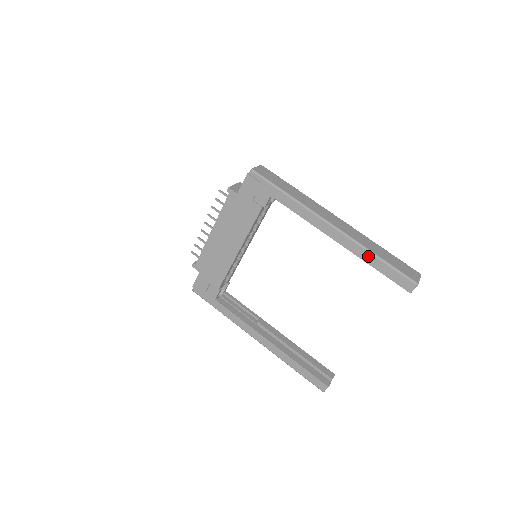
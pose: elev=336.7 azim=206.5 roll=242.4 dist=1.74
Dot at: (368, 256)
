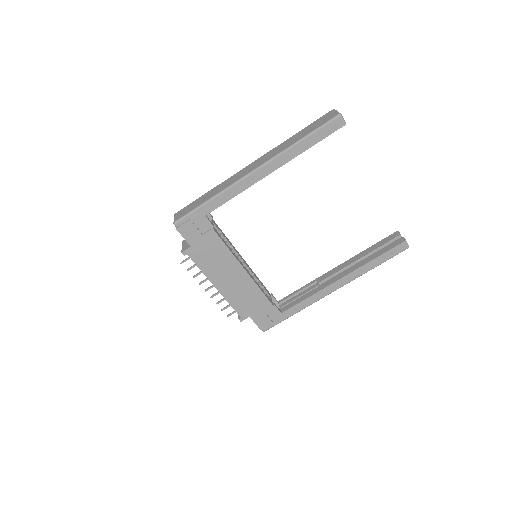
Dot at: (296, 149)
